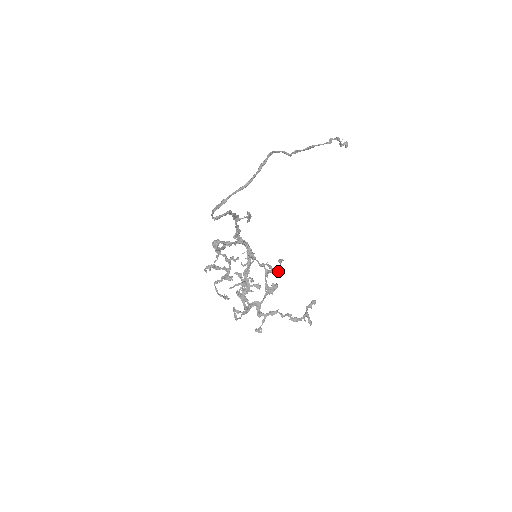
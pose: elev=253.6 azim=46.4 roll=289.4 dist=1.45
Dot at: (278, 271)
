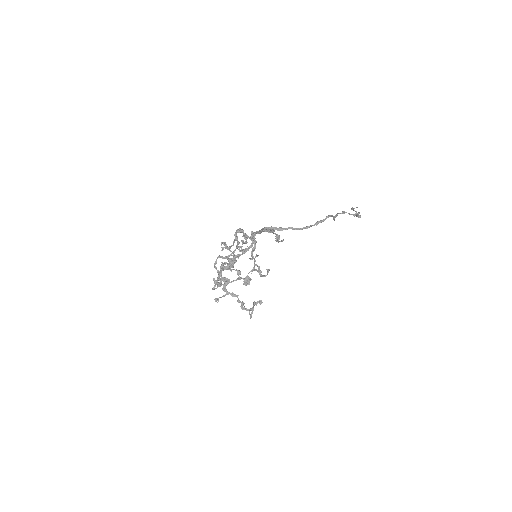
Dot at: occluded
